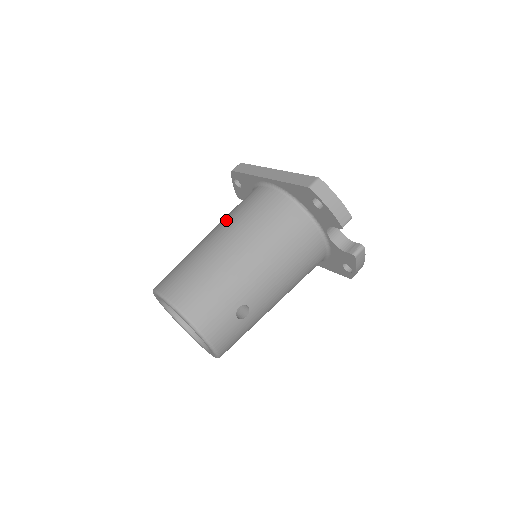
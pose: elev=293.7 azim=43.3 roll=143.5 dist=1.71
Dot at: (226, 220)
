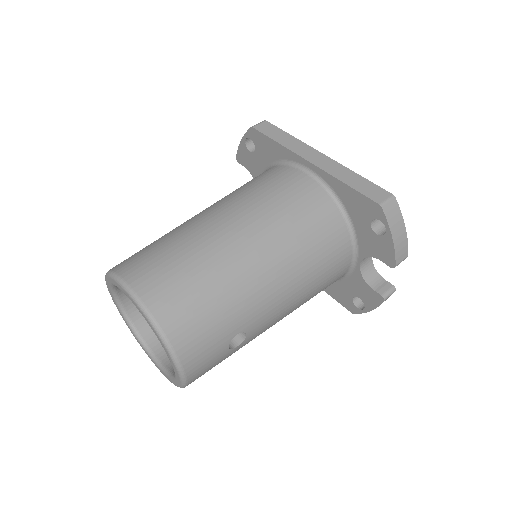
Dot at: (242, 201)
